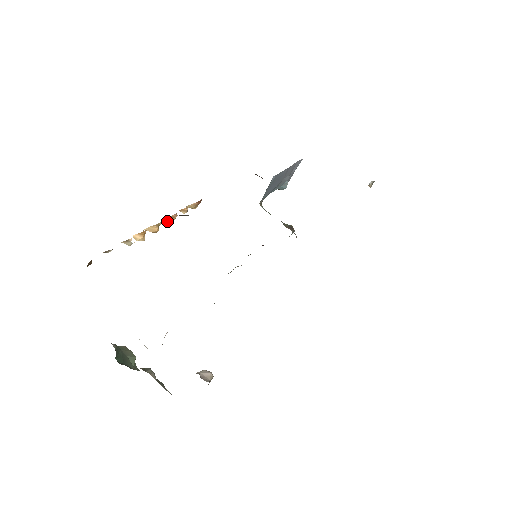
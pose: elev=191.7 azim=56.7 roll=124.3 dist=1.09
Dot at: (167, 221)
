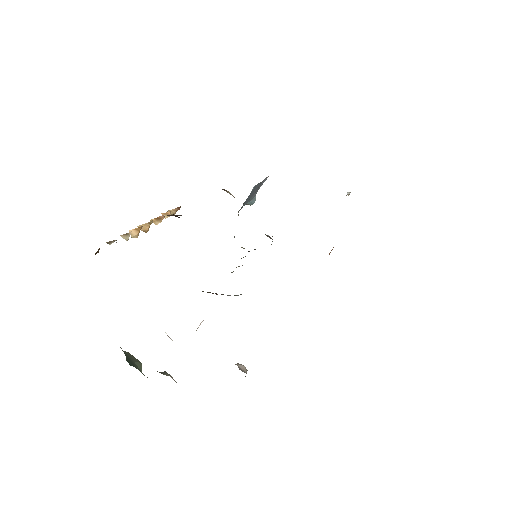
Dot at: (154, 222)
